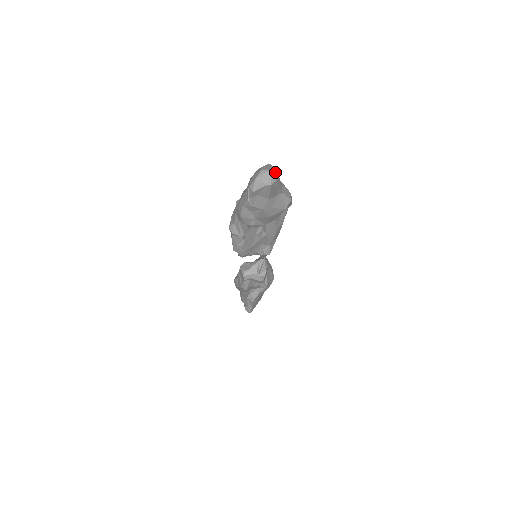
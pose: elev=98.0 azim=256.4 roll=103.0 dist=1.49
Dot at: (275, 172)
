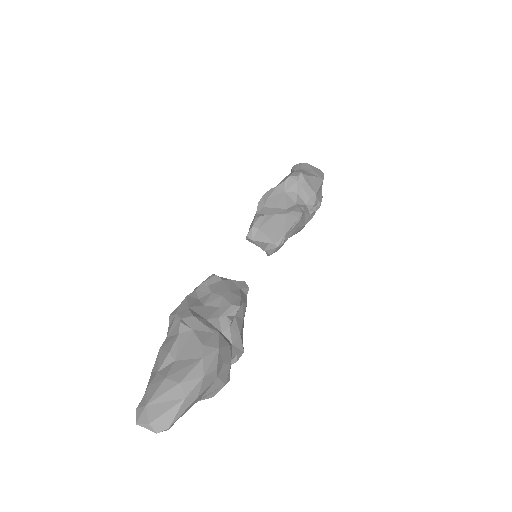
Dot at: (167, 429)
